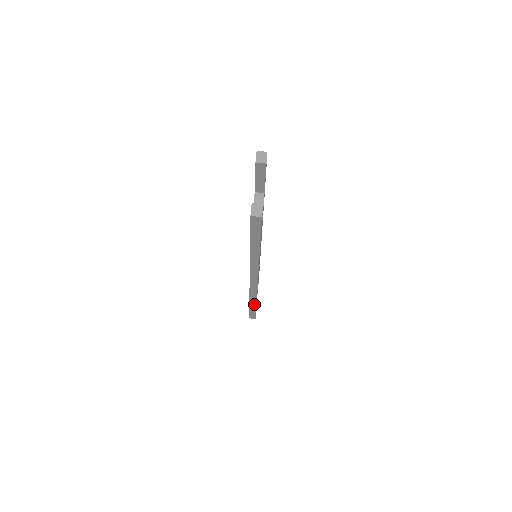
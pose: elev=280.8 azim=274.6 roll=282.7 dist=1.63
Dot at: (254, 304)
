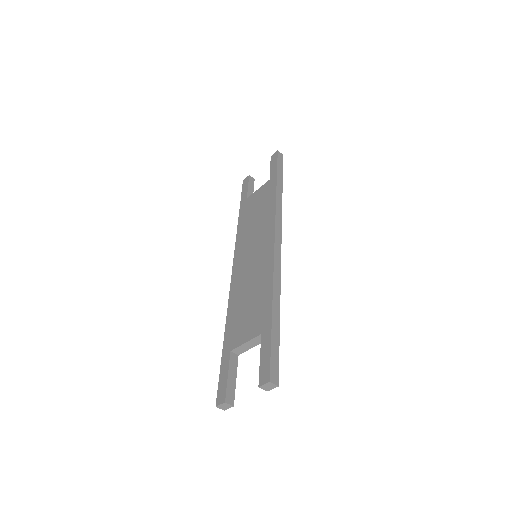
Dot at: occluded
